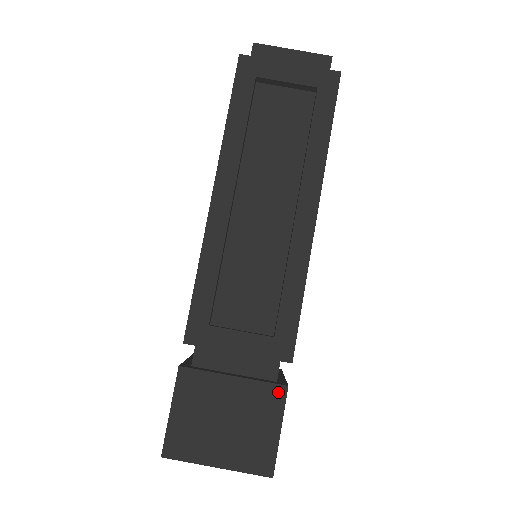
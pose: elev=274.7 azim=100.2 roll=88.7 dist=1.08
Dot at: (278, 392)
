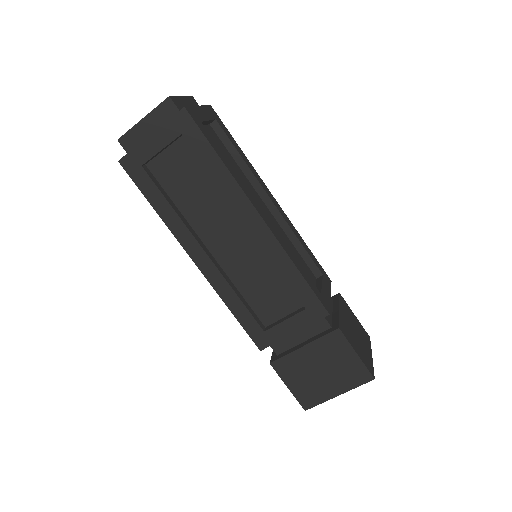
Dot at: (336, 335)
